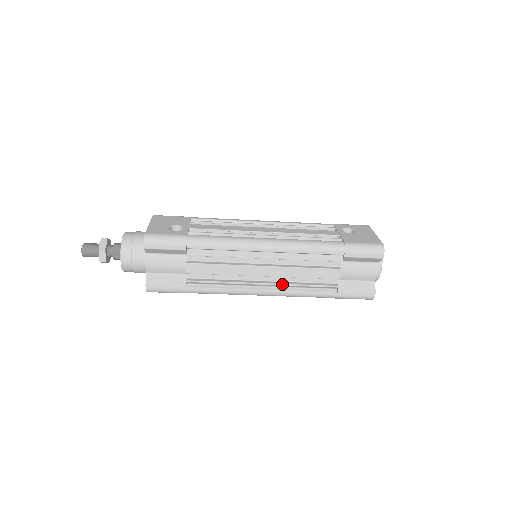
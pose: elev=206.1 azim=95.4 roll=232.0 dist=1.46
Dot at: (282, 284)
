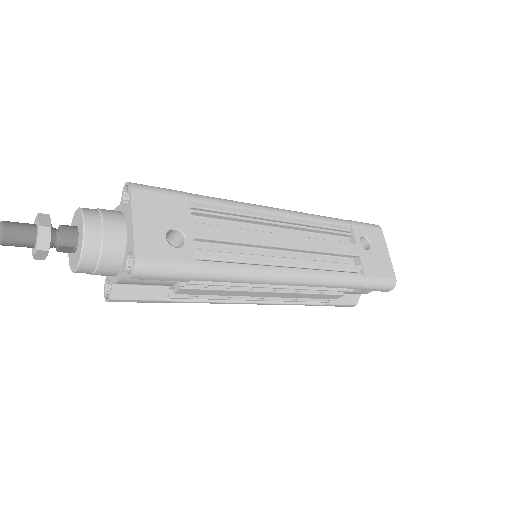
Dot at: (278, 300)
